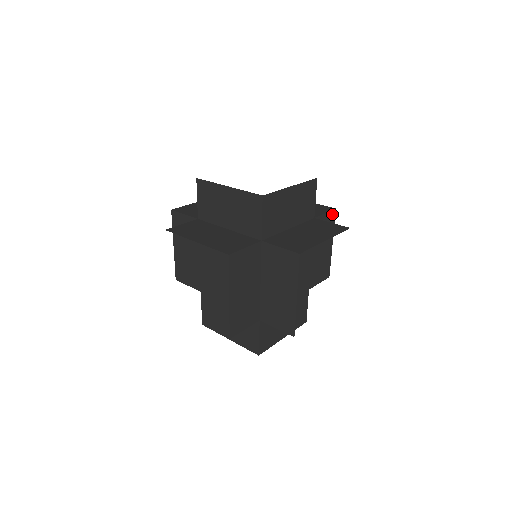
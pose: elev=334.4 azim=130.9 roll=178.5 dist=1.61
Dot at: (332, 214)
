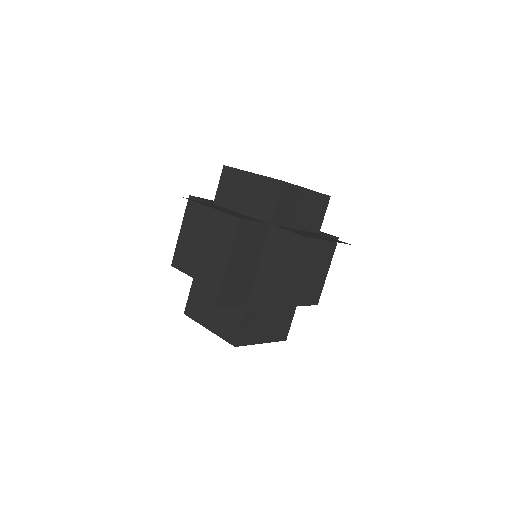
Dot at: occluded
